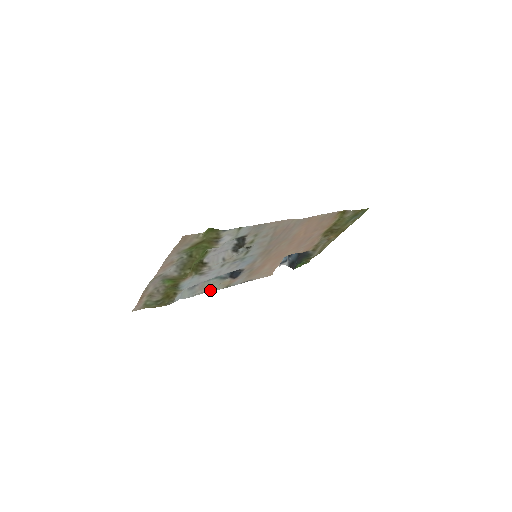
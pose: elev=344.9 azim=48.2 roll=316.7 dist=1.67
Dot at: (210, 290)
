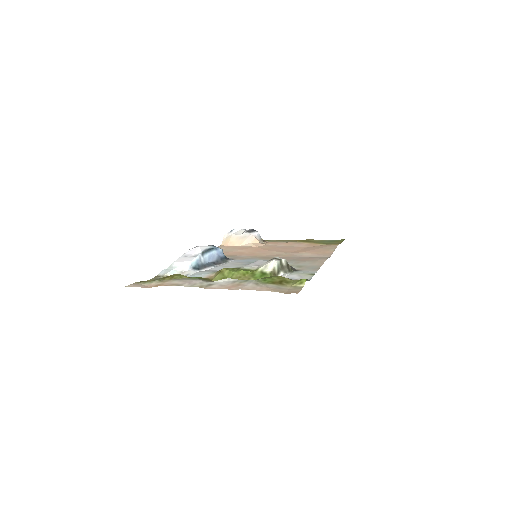
Dot at: occluded
